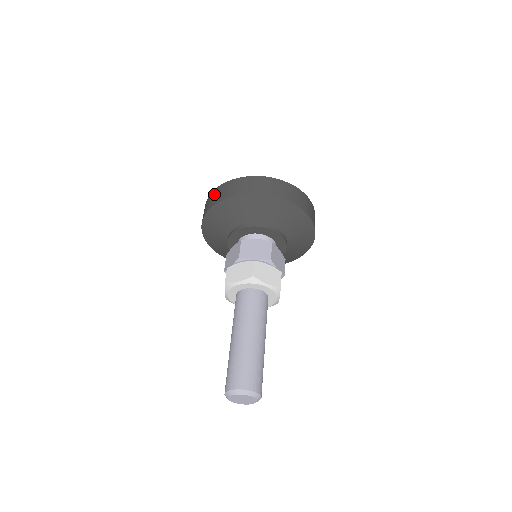
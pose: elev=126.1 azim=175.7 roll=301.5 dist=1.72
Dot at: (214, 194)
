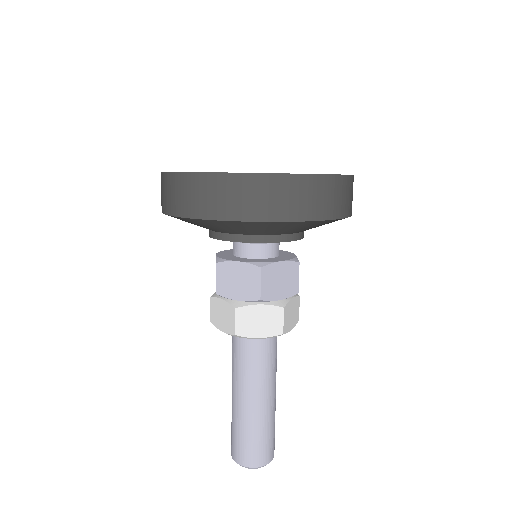
Dot at: (226, 188)
